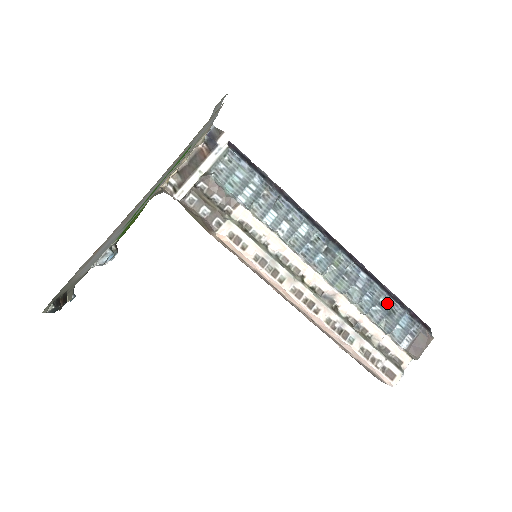
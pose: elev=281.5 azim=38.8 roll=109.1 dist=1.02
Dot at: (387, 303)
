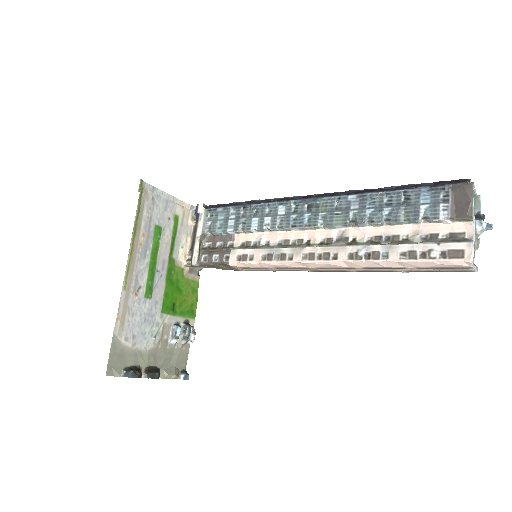
Dot at: (393, 198)
